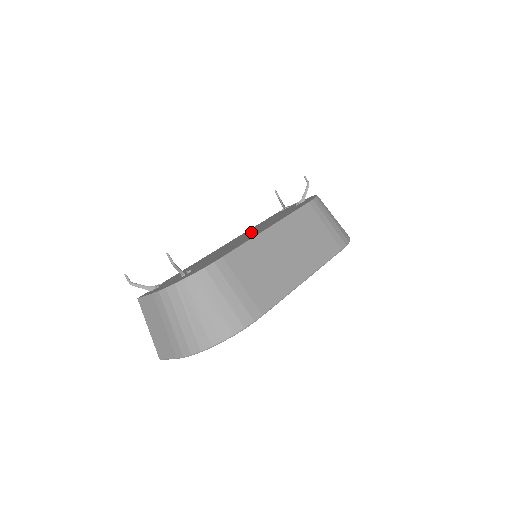
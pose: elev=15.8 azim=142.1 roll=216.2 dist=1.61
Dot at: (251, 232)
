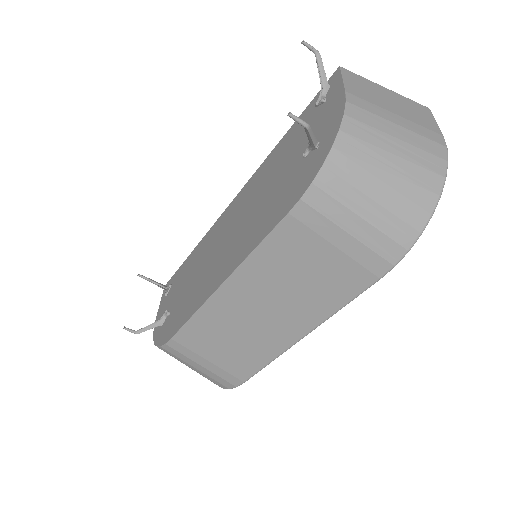
Dot at: (238, 222)
